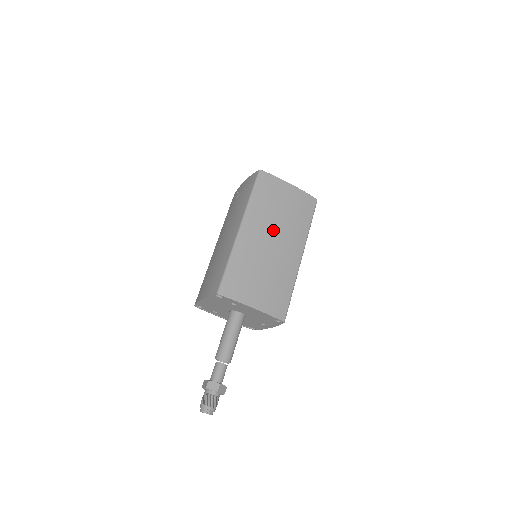
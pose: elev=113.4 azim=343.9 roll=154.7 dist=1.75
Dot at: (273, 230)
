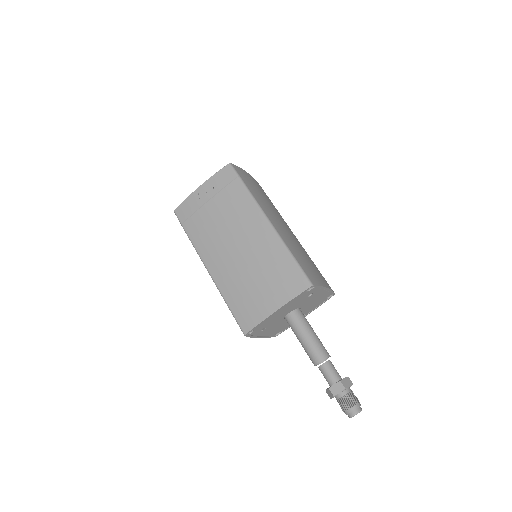
Dot at: (278, 217)
